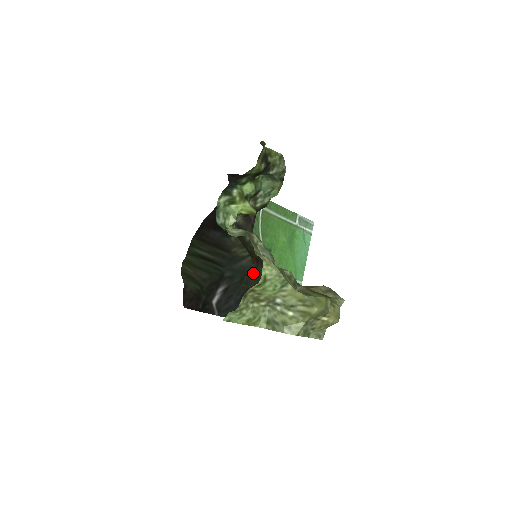
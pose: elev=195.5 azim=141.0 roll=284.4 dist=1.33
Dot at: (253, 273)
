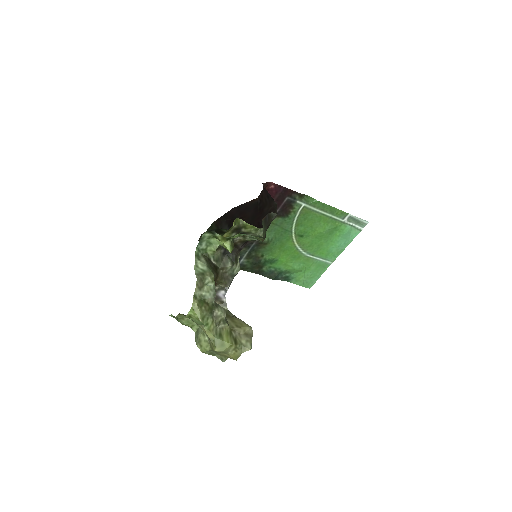
Dot at: occluded
